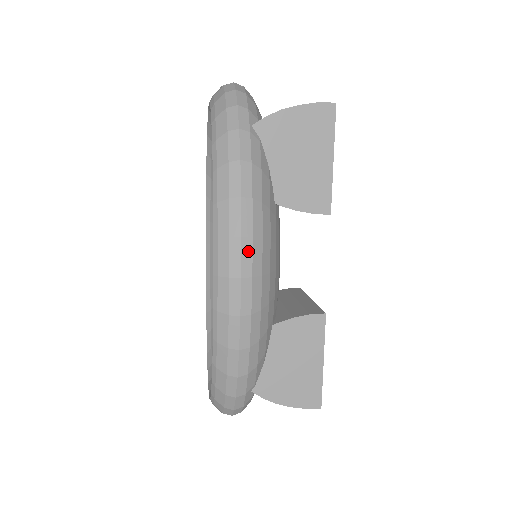
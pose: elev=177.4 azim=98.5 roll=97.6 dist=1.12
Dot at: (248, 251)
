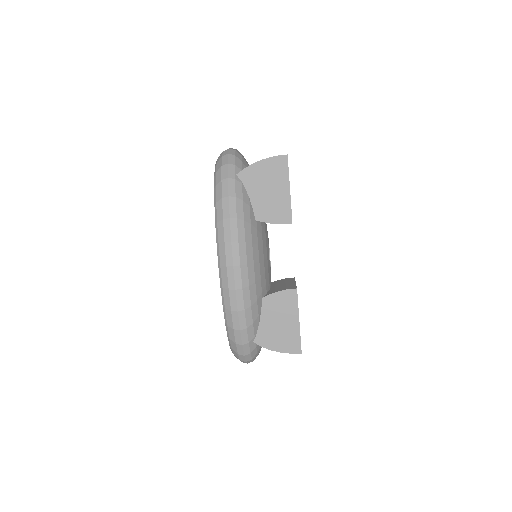
Dot at: (236, 250)
